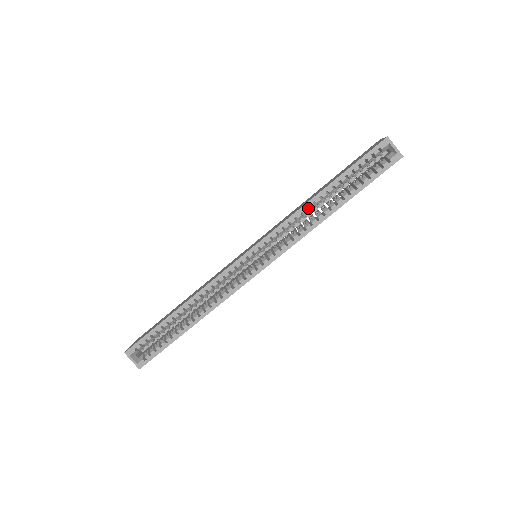
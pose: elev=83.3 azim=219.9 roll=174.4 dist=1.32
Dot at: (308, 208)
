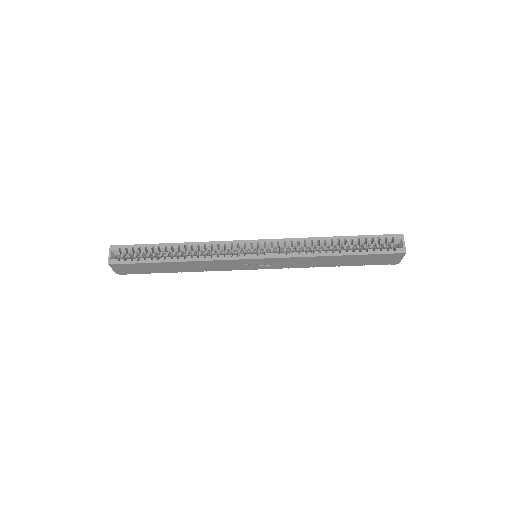
Dot at: occluded
